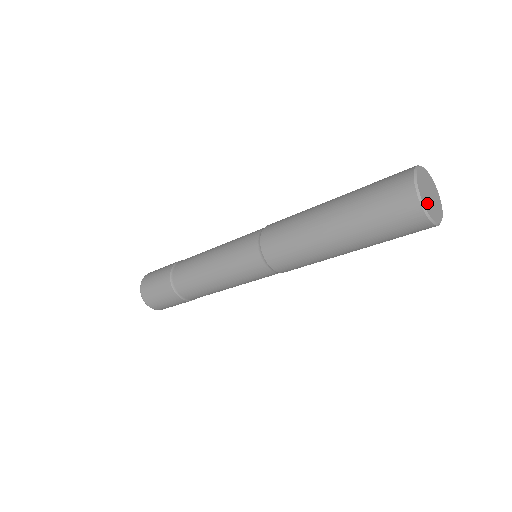
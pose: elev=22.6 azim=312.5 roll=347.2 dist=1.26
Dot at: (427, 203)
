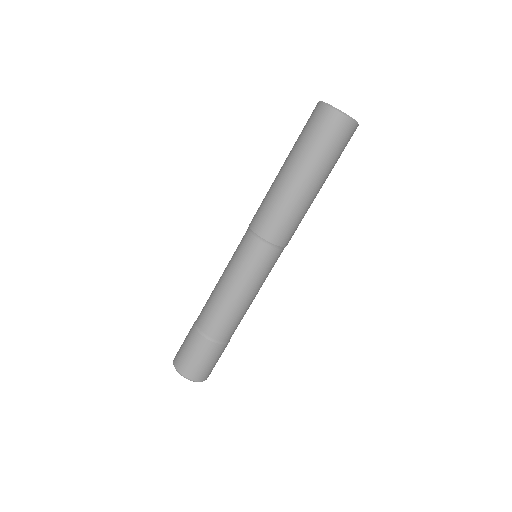
Dot at: occluded
